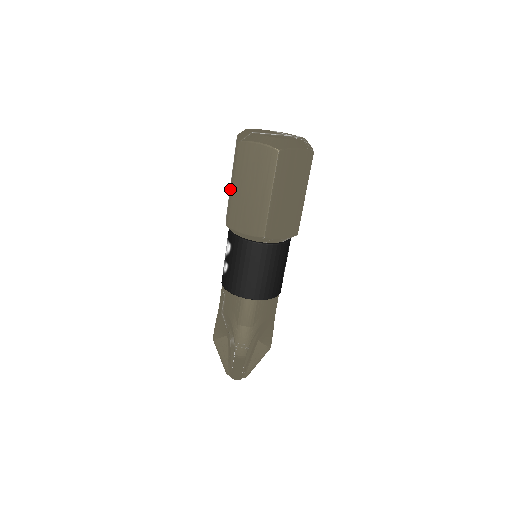
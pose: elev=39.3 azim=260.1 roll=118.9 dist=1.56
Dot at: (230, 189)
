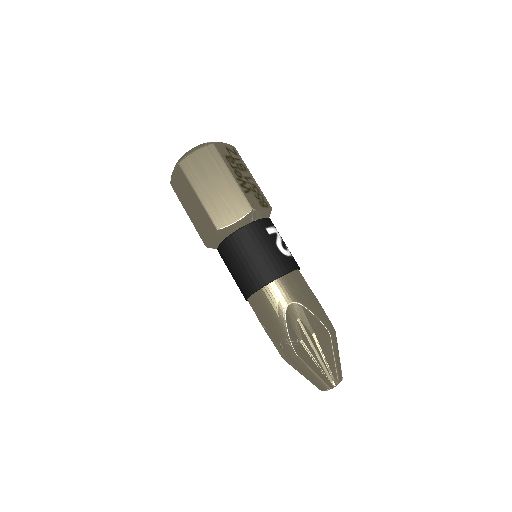
Dot at: occluded
